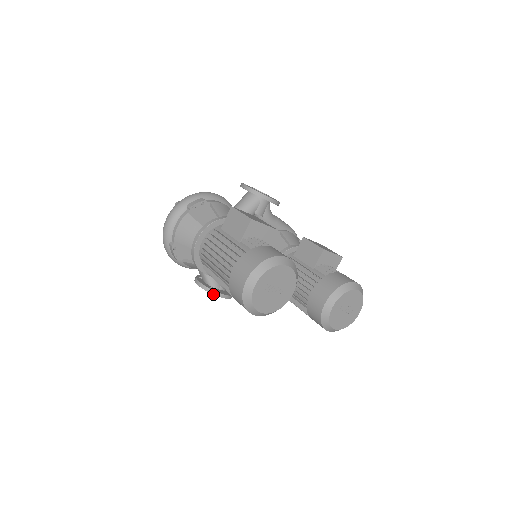
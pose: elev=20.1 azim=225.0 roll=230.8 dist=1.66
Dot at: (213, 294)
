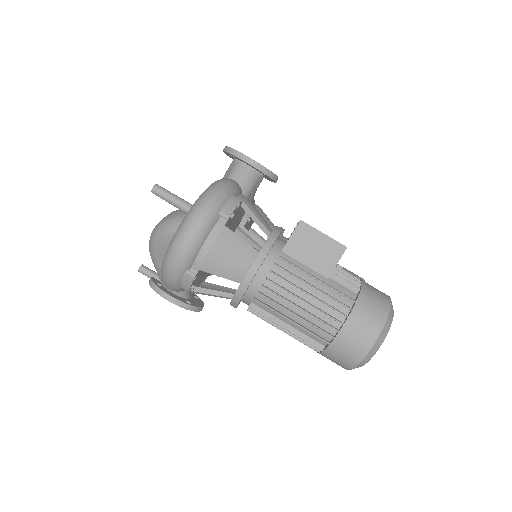
Dot at: occluded
